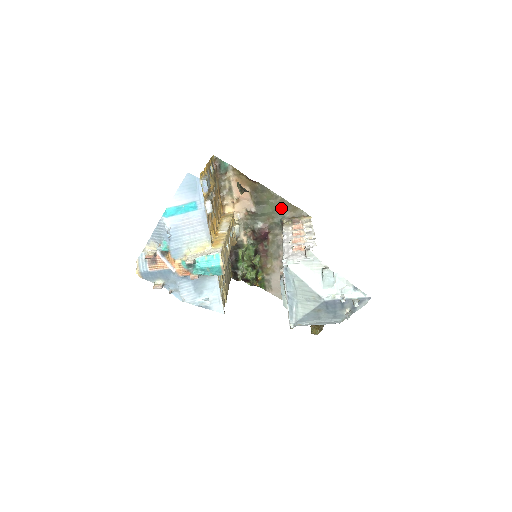
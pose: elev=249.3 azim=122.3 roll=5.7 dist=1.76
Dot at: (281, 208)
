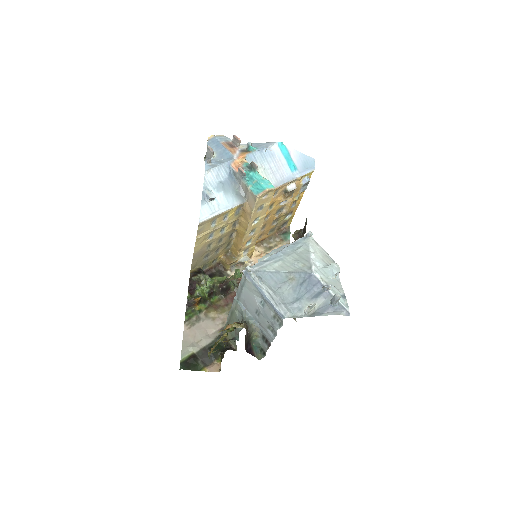
Dot at: occluded
